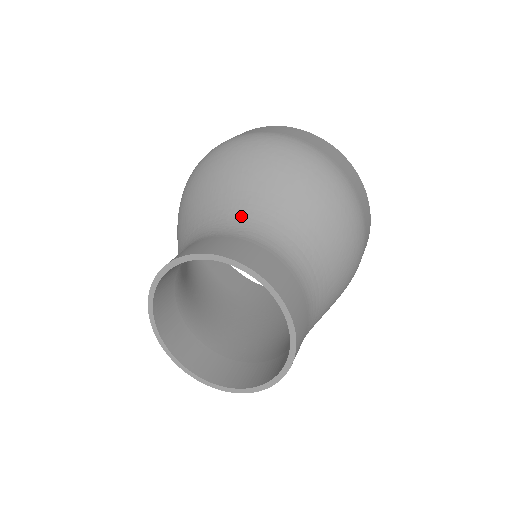
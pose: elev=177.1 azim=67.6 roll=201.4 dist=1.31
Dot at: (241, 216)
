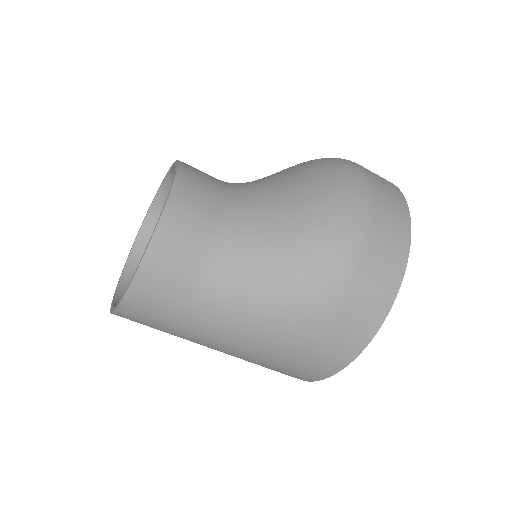
Dot at: (246, 182)
